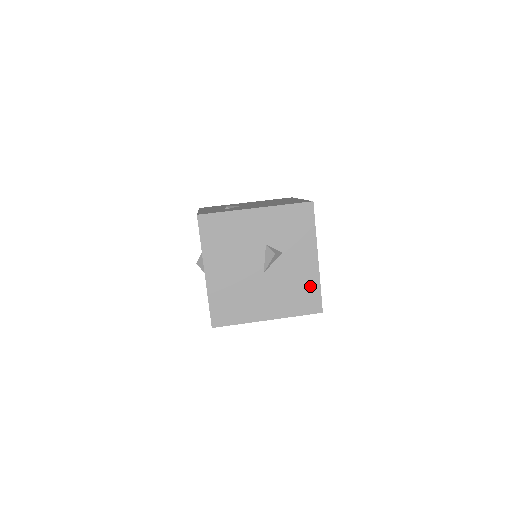
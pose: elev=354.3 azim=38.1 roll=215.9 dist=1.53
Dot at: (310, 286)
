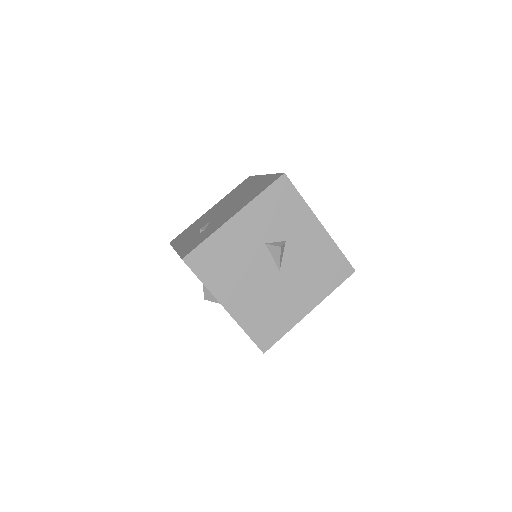
Dot at: (330, 255)
